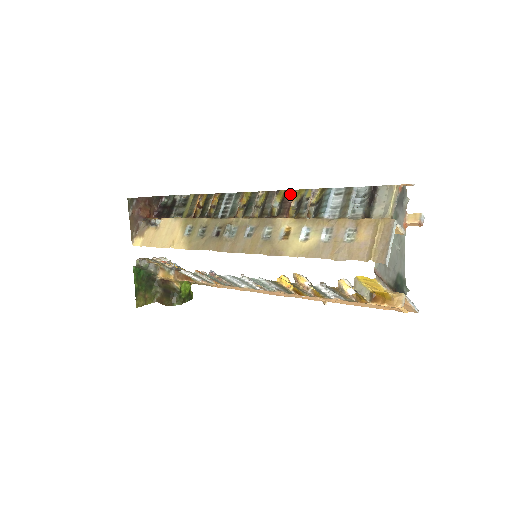
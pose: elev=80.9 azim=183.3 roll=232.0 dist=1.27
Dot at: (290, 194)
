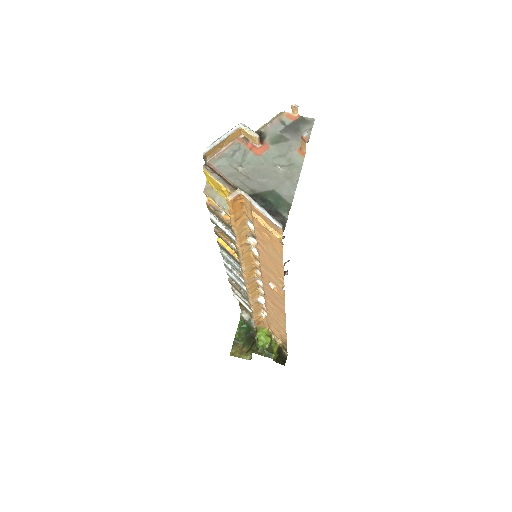
Dot at: occluded
